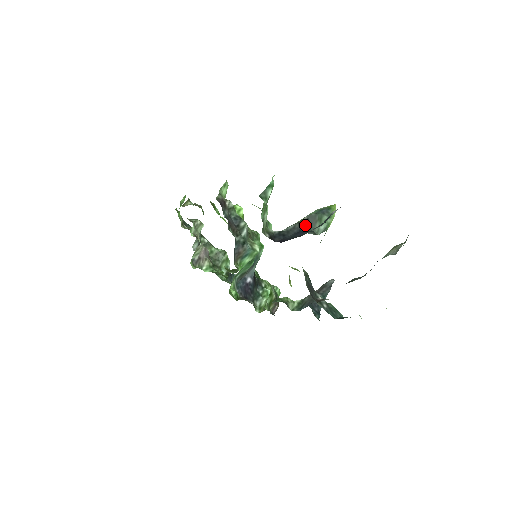
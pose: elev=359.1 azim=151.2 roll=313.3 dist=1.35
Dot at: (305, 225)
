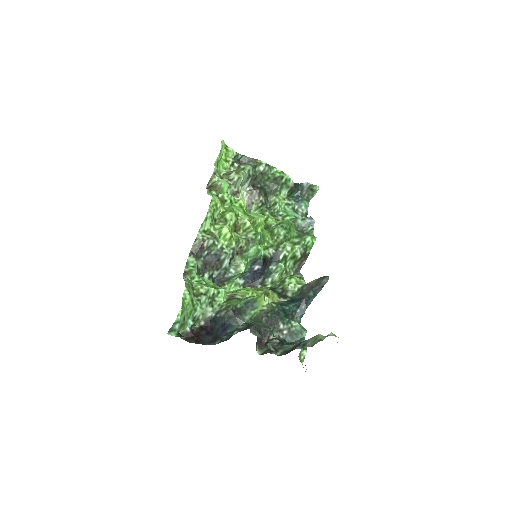
Dot at: (233, 314)
